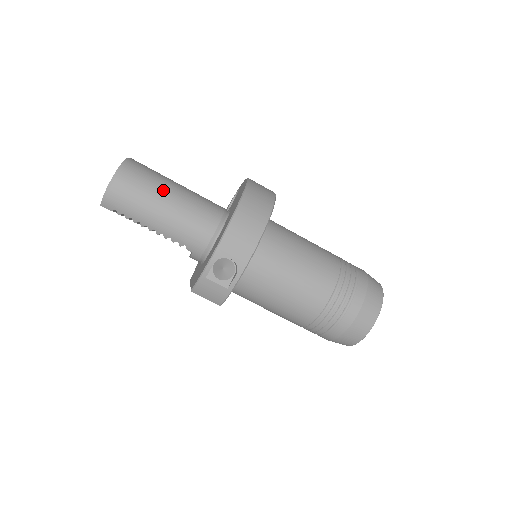
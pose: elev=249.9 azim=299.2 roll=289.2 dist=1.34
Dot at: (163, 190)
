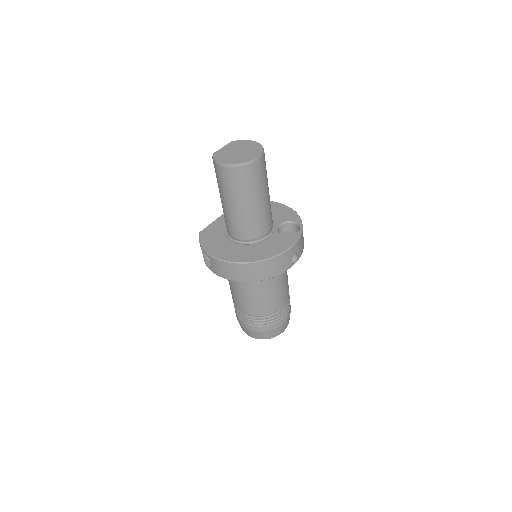
Dot at: (240, 199)
